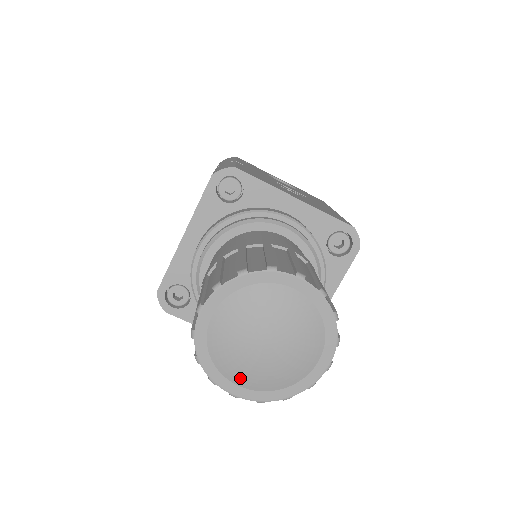
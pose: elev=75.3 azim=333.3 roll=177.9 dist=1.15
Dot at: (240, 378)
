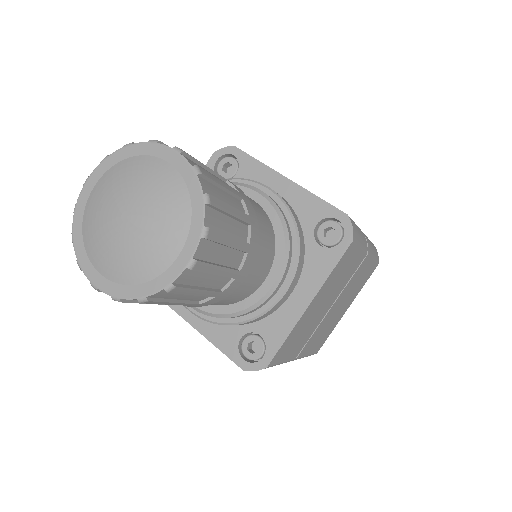
Dot at: (100, 261)
